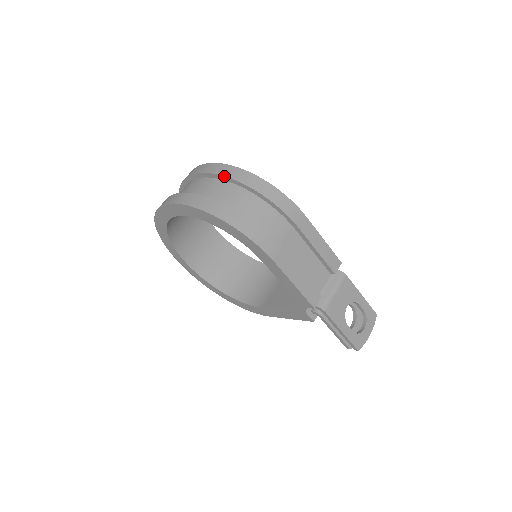
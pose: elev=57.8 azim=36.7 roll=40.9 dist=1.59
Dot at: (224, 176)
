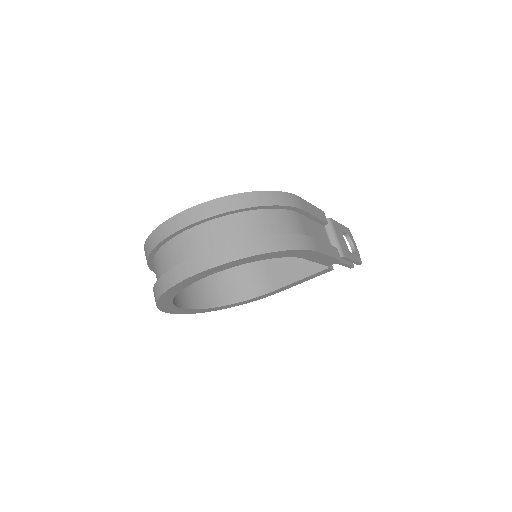
Dot at: (226, 212)
